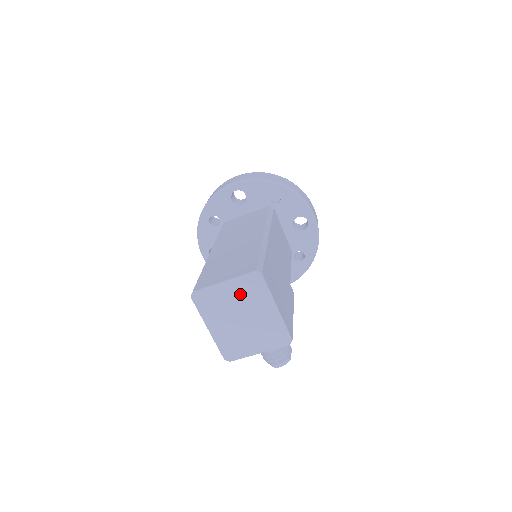
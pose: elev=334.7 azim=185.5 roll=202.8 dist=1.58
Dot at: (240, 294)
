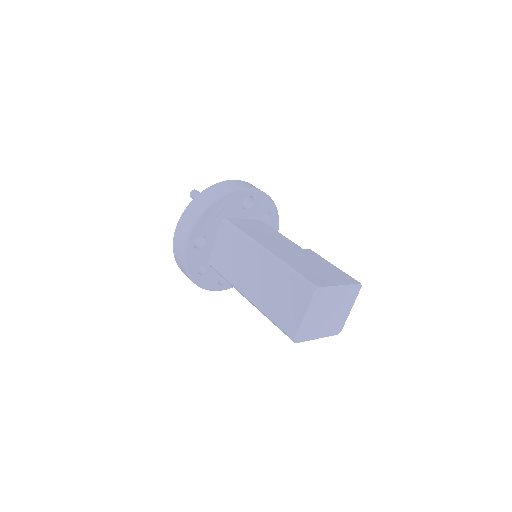
Dot at: (317, 308)
